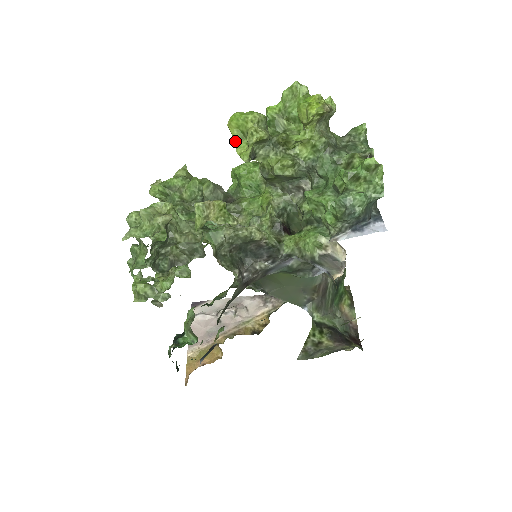
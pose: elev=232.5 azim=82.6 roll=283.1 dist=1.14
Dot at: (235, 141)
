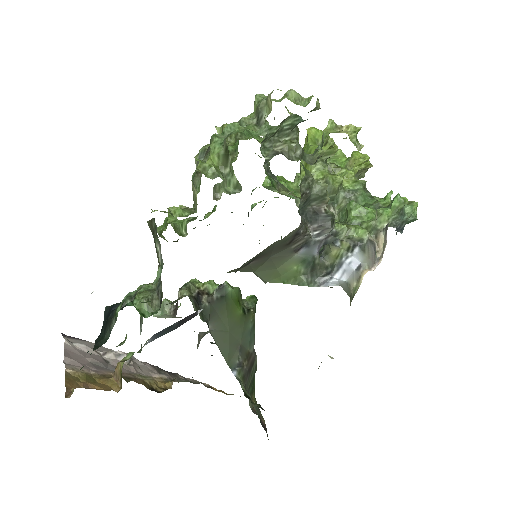
Dot at: (309, 141)
